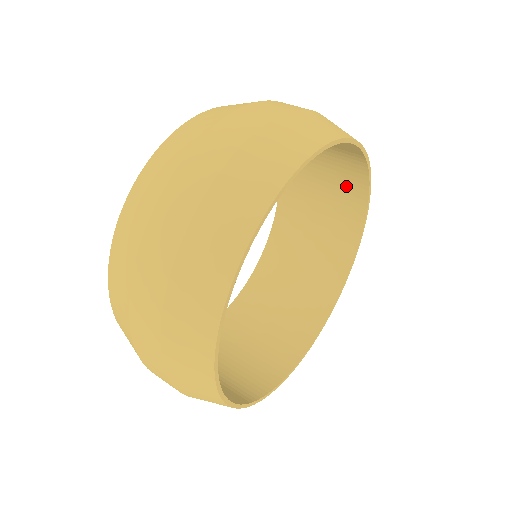
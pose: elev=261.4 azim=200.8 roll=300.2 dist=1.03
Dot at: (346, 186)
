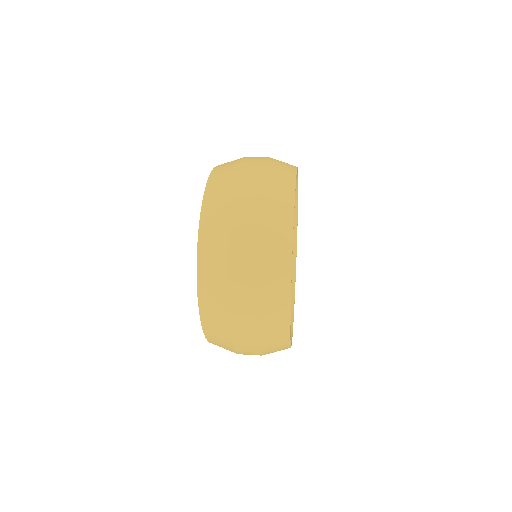
Dot at: occluded
